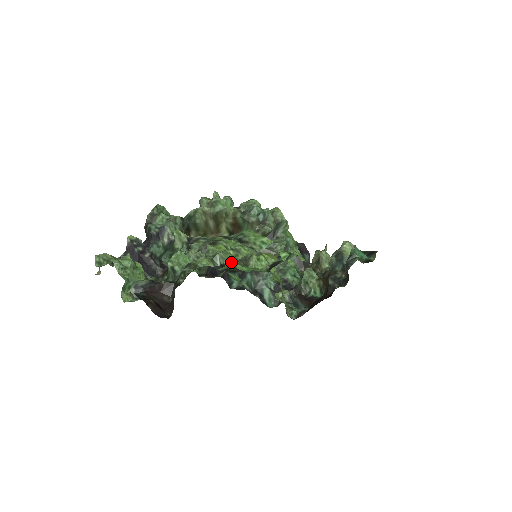
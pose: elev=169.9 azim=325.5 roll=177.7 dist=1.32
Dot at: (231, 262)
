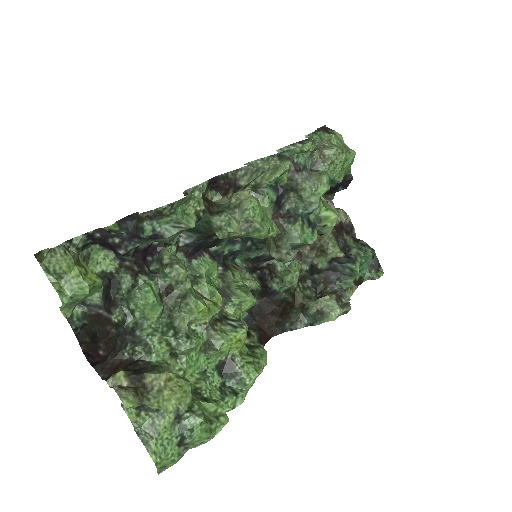
Dot at: (184, 371)
